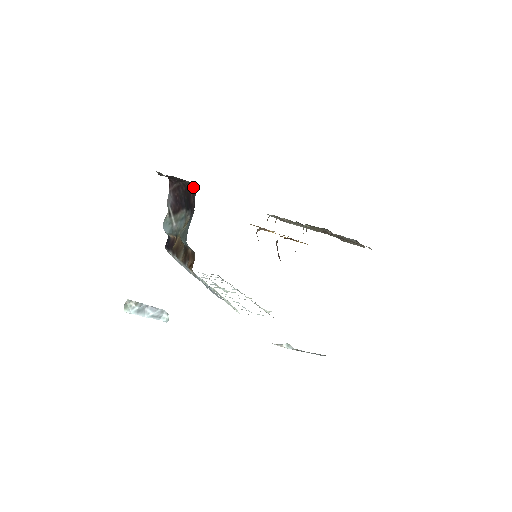
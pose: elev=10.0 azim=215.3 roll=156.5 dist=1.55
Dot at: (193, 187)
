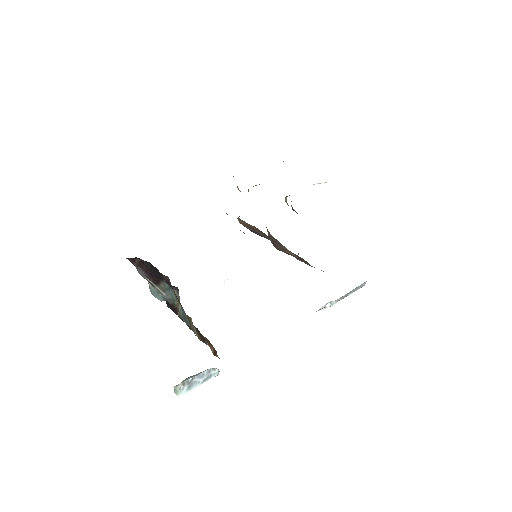
Dot at: (162, 274)
